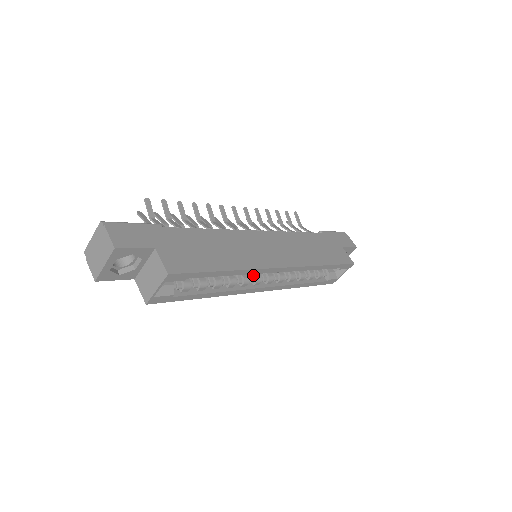
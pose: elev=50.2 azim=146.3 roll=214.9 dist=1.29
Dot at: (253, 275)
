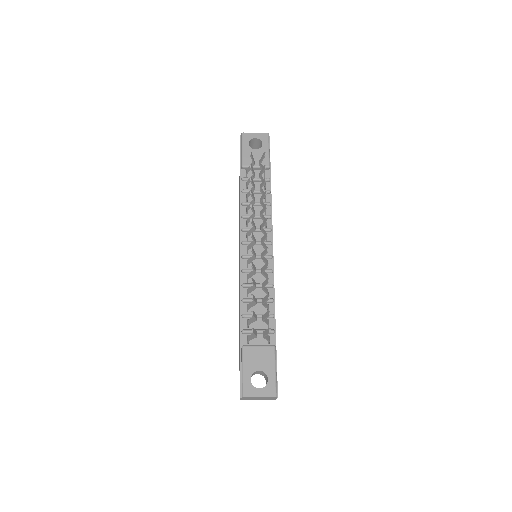
Dot at: occluded
